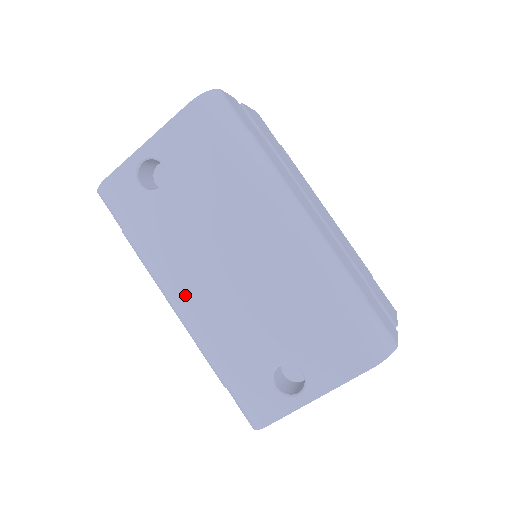
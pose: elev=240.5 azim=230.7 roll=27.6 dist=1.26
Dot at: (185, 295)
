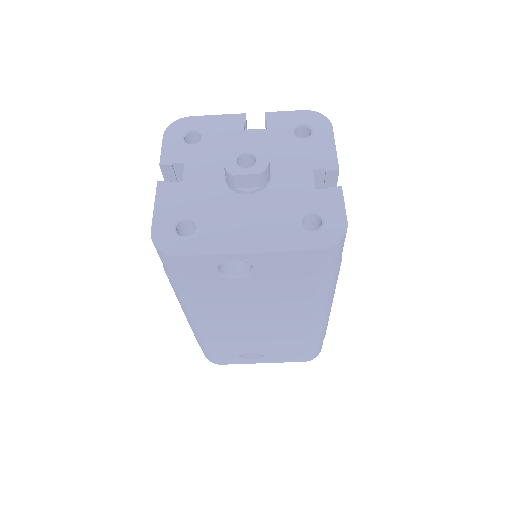
Dot at: (208, 323)
